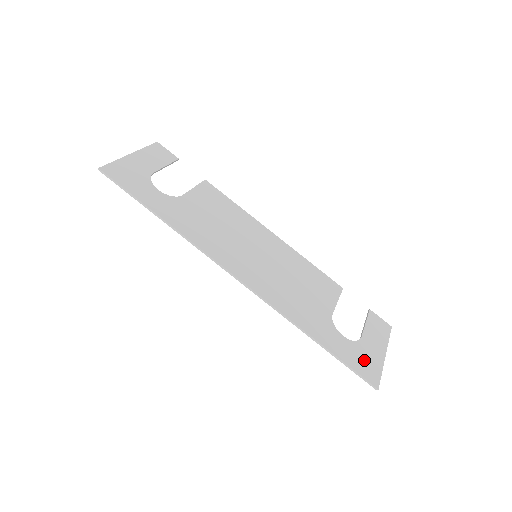
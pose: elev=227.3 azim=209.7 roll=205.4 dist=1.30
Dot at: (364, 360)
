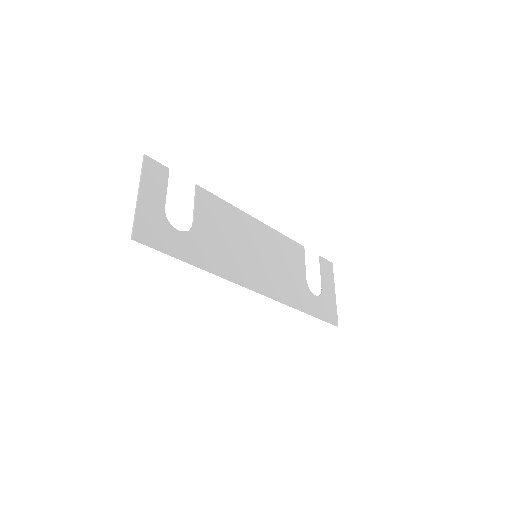
Dot at: (328, 308)
